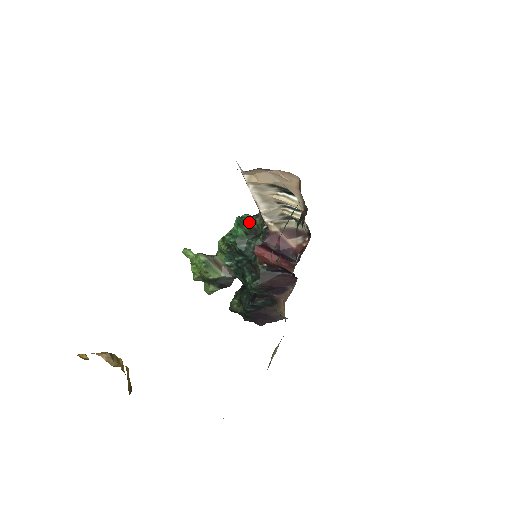
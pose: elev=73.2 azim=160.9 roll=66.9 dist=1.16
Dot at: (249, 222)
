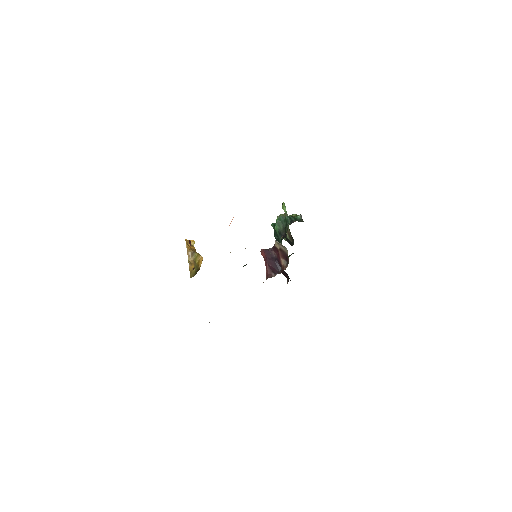
Dot at: (286, 224)
